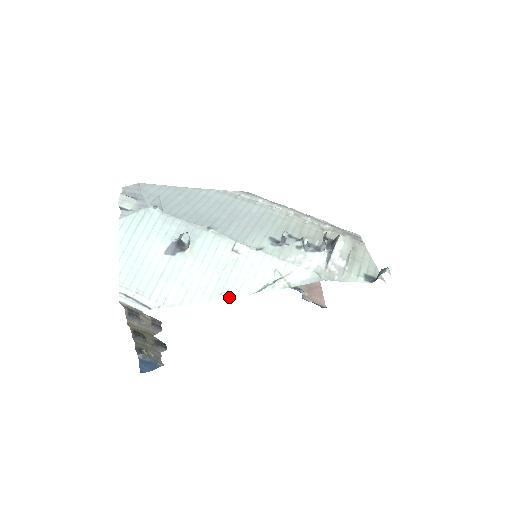
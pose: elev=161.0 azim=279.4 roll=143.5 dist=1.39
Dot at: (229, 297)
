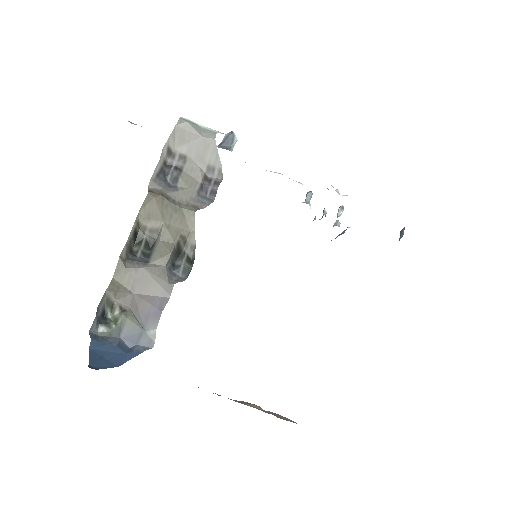
Dot at: occluded
